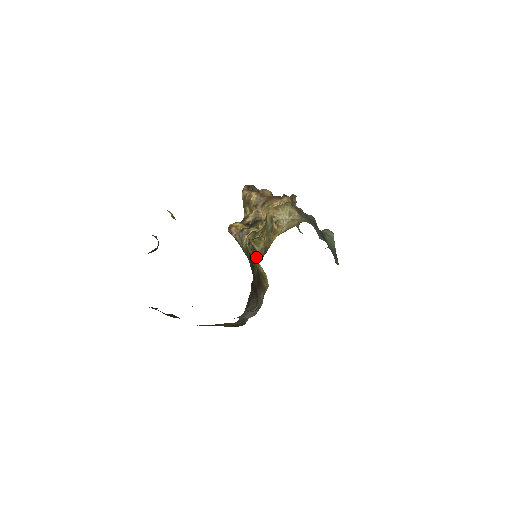
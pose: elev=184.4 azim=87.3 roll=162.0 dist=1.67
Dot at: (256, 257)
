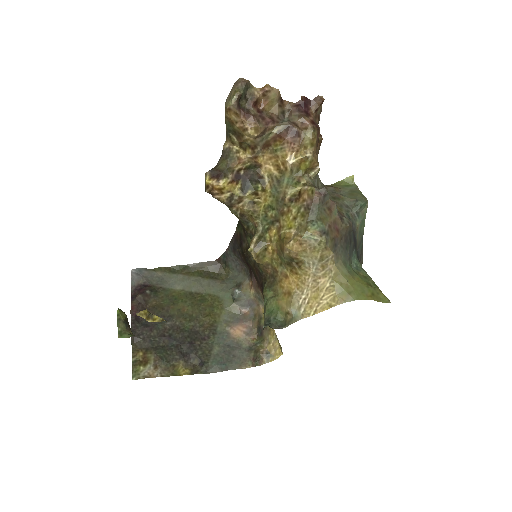
Dot at: occluded
